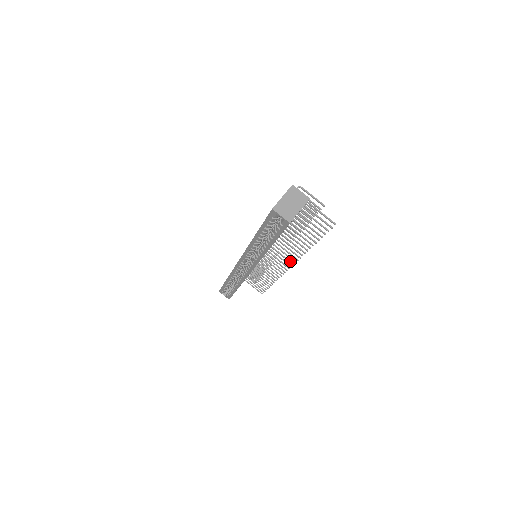
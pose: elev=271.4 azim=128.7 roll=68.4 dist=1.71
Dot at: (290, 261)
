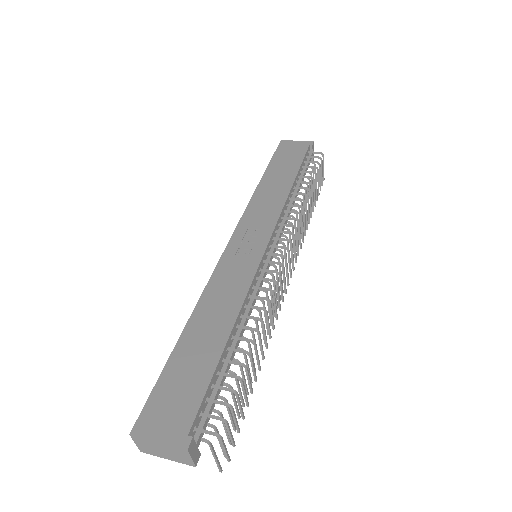
Dot at: (277, 304)
